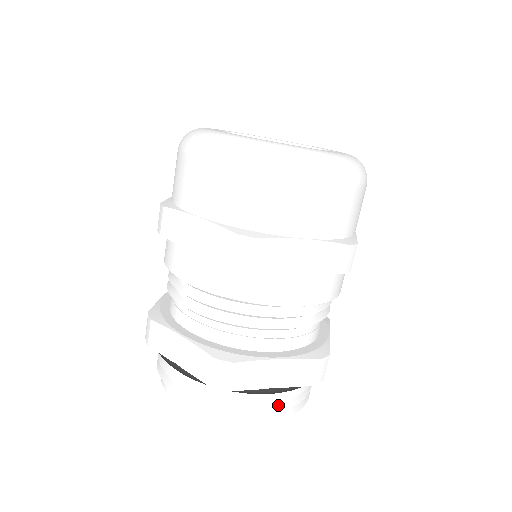
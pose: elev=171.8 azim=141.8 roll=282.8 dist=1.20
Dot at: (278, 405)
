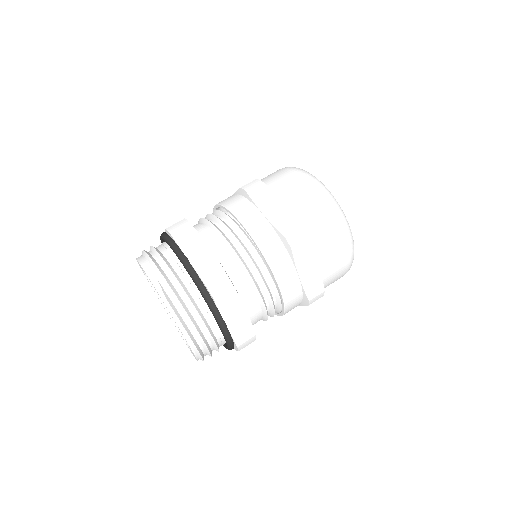
Dot at: (206, 340)
